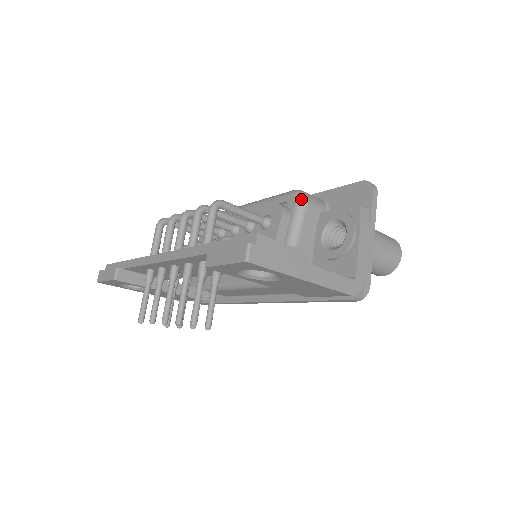
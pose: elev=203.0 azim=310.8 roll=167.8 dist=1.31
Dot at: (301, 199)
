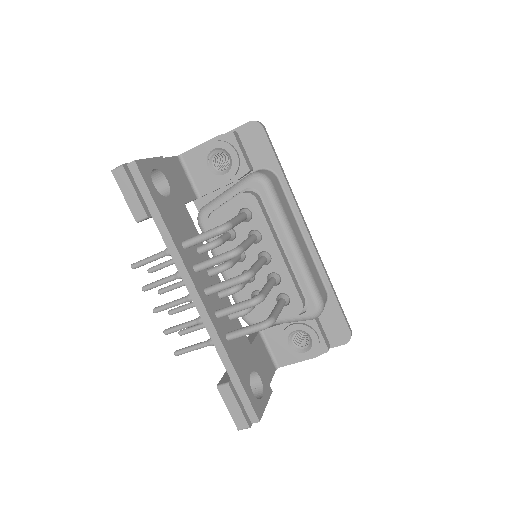
Dot at: (315, 317)
